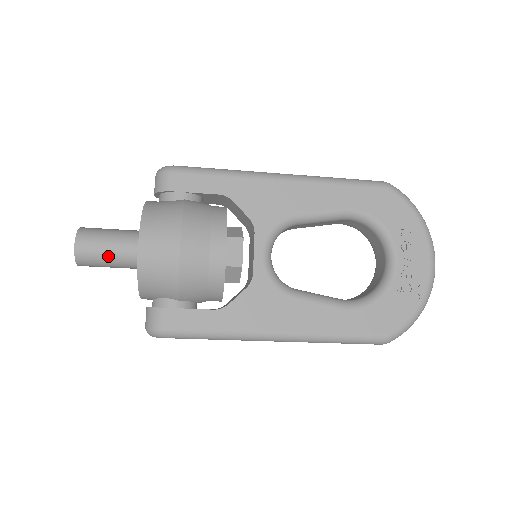
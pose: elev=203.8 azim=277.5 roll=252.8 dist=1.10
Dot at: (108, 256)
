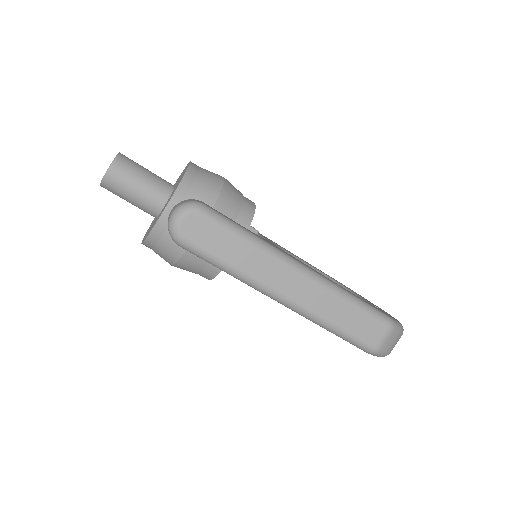
Dot at: (146, 172)
